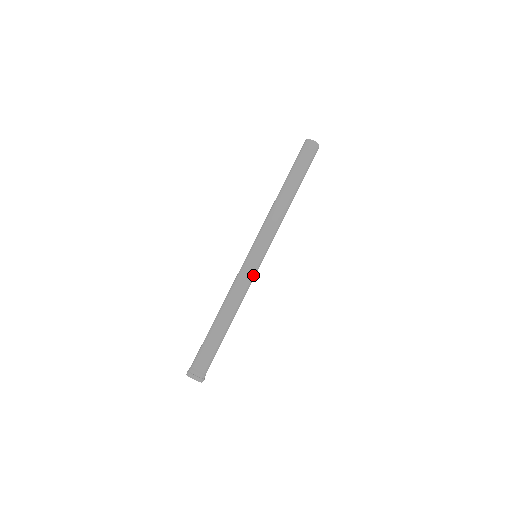
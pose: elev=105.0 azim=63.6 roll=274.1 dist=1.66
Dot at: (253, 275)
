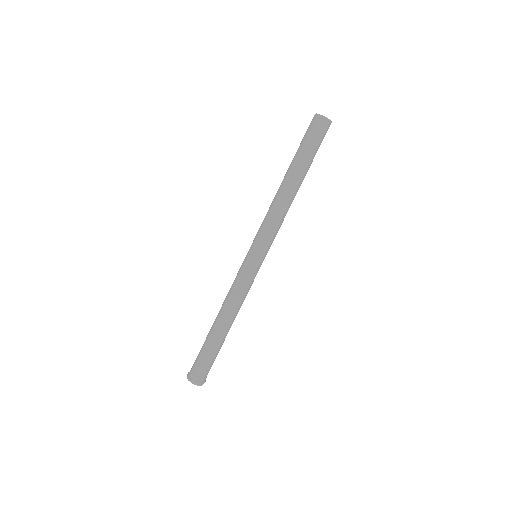
Dot at: occluded
